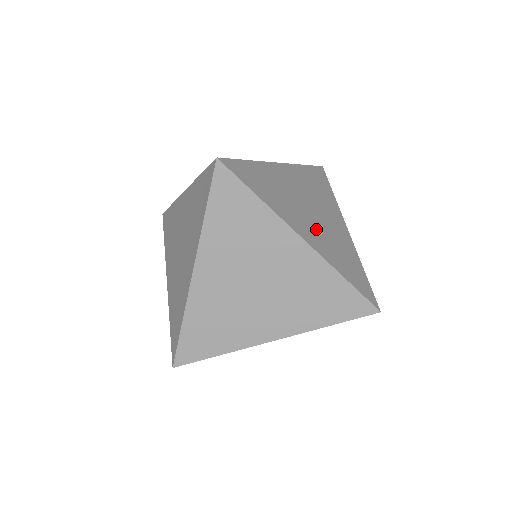
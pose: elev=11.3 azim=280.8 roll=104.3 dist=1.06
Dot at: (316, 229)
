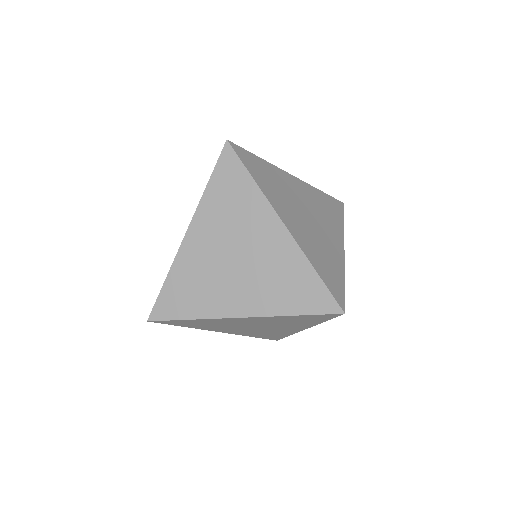
Dot at: (248, 284)
